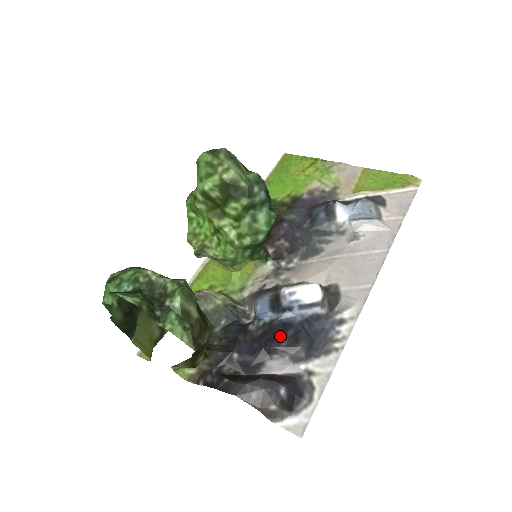
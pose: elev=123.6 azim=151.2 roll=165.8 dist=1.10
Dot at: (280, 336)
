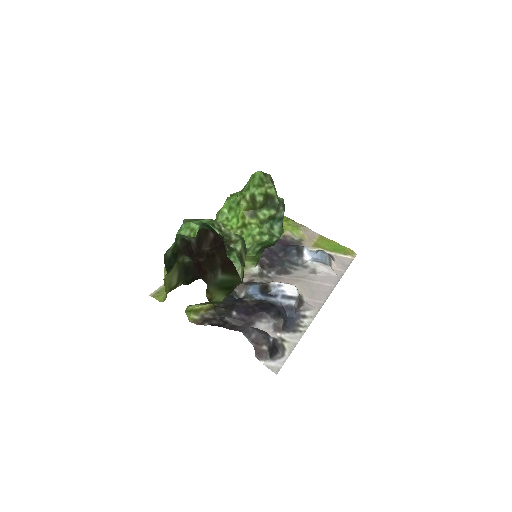
Dot at: (270, 308)
